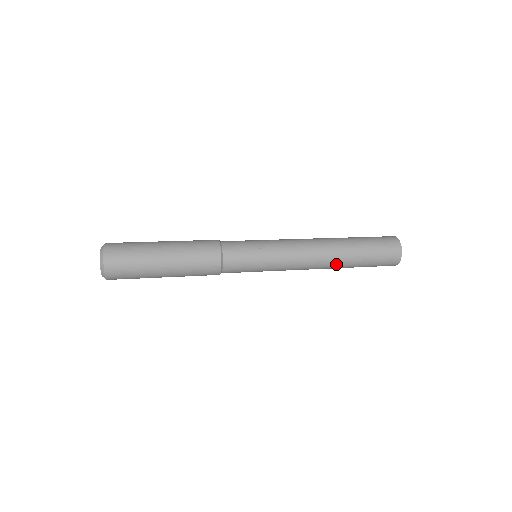
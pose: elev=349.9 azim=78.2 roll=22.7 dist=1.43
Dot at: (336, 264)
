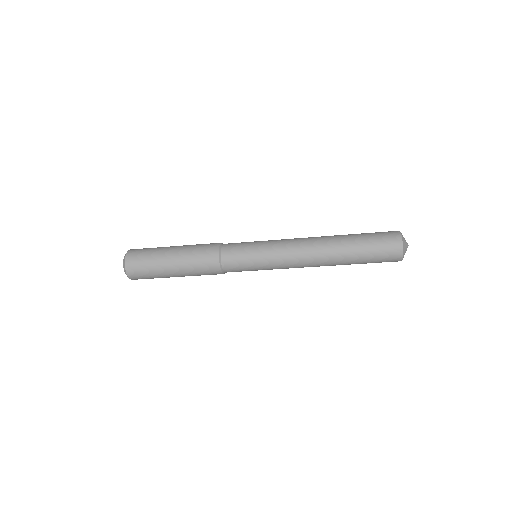
Dot at: (332, 265)
